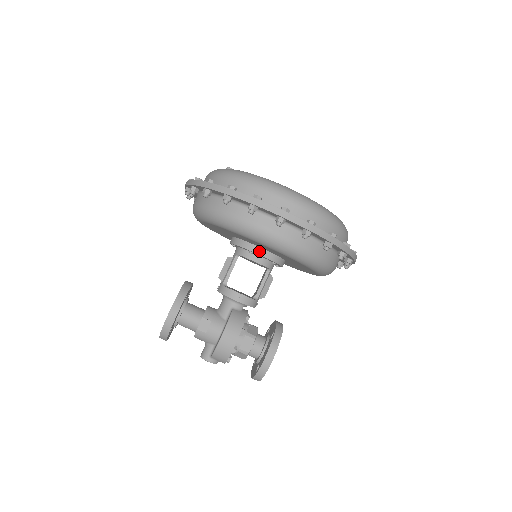
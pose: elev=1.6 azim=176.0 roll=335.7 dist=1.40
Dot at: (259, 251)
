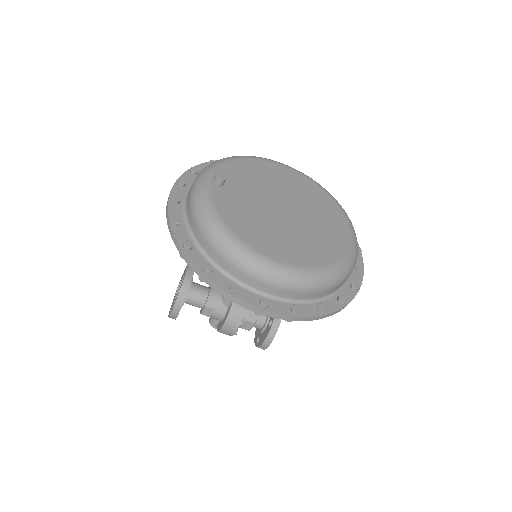
Dot at: occluded
